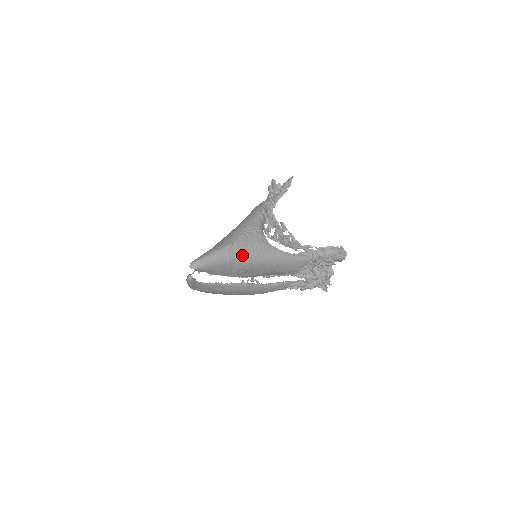
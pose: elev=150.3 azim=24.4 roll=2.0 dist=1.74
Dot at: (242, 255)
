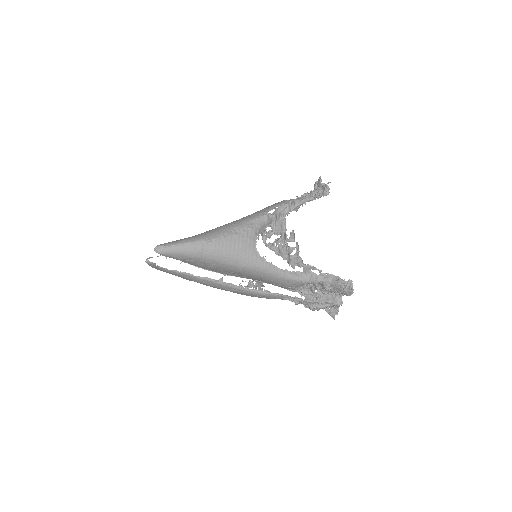
Dot at: (217, 255)
